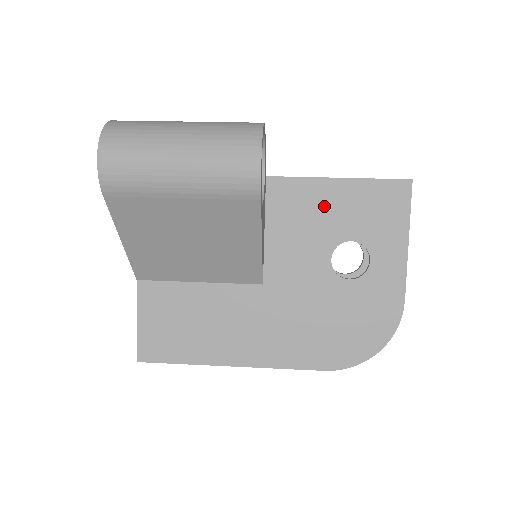
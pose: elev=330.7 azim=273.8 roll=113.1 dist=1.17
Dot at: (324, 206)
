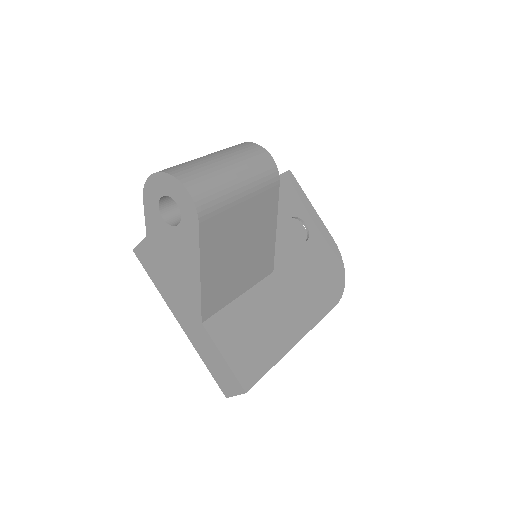
Dot at: occluded
